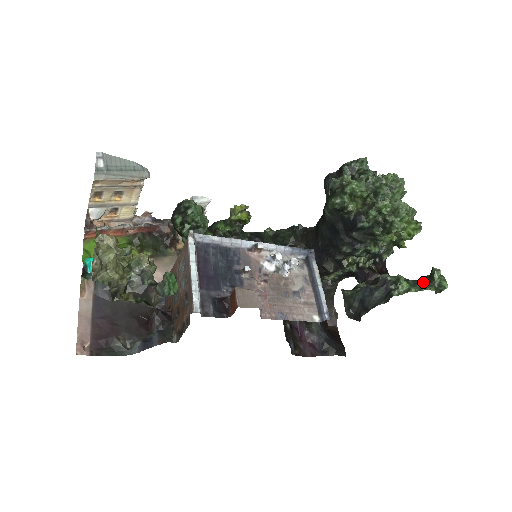
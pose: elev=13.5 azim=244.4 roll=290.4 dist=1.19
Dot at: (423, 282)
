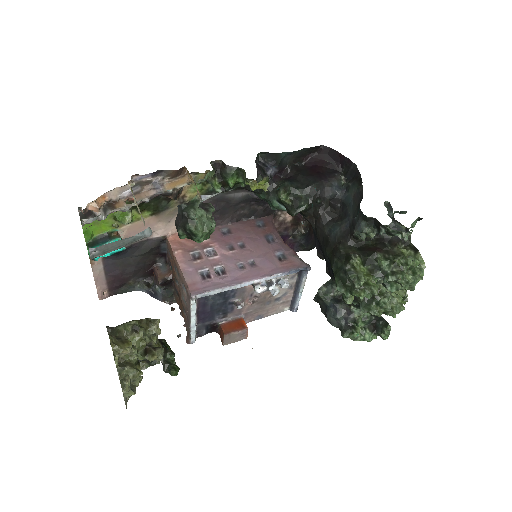
Dot at: (375, 324)
